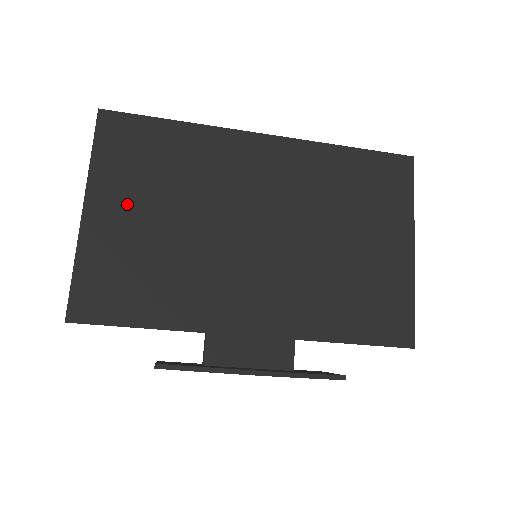
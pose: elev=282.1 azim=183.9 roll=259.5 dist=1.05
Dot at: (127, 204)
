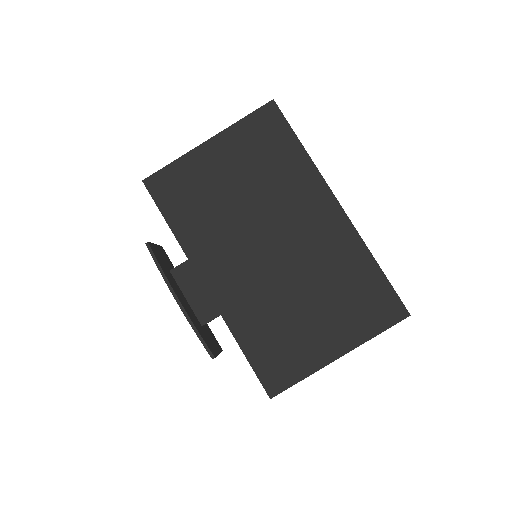
Dot at: (229, 160)
